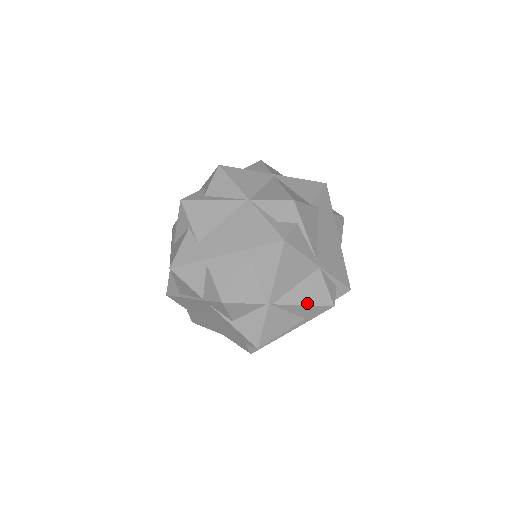
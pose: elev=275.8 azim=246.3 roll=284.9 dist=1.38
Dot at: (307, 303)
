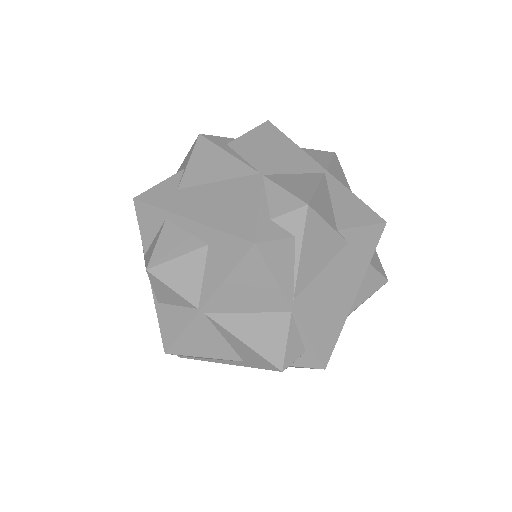
Dot at: (249, 343)
